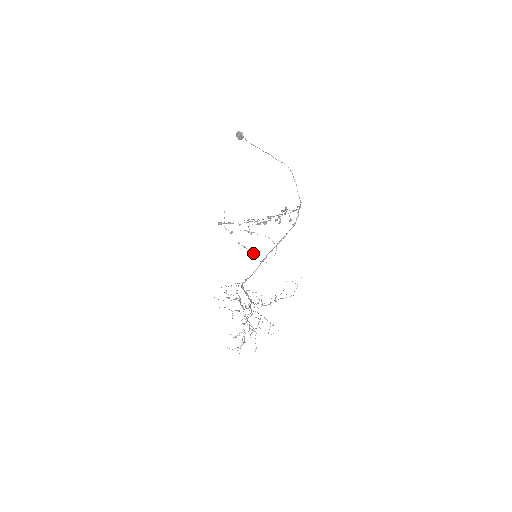
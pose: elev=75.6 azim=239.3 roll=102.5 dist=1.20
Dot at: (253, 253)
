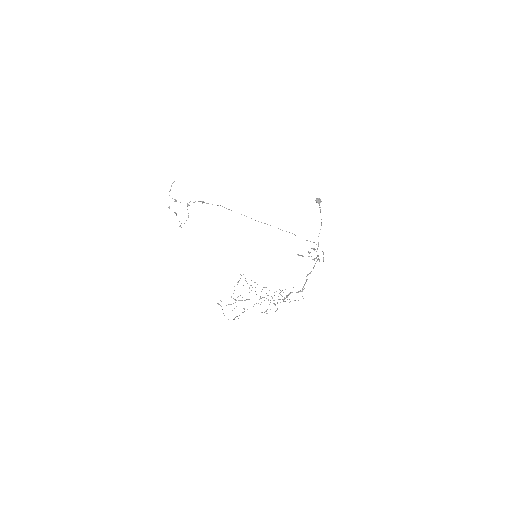
Dot at: occluded
